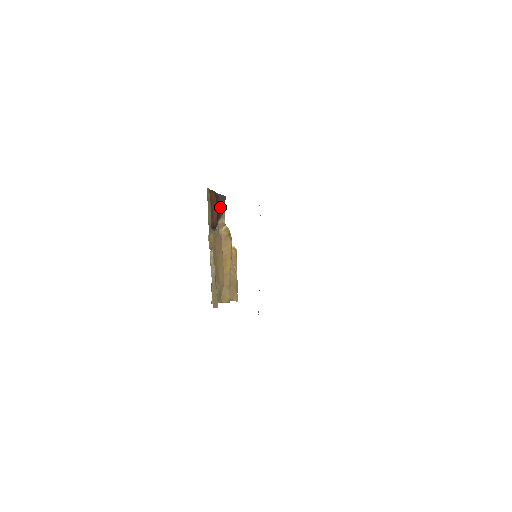
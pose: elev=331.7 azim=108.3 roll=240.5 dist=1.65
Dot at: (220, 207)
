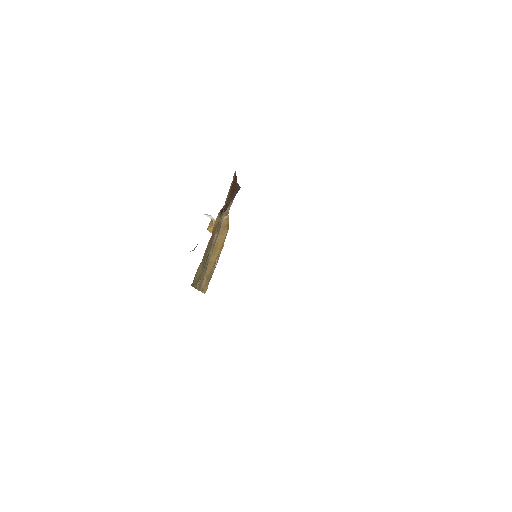
Dot at: (232, 195)
